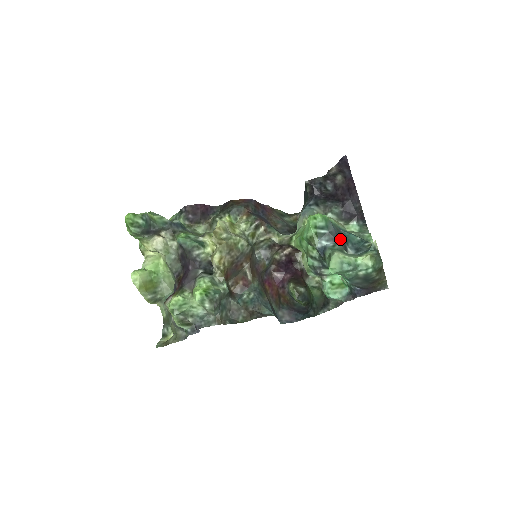
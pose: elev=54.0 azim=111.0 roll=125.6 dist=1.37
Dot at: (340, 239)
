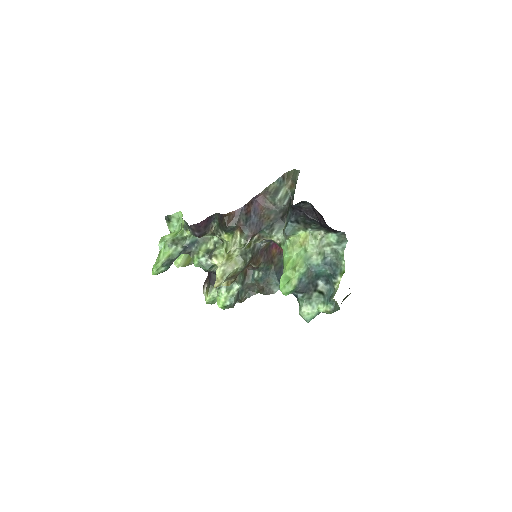
Dot at: (309, 286)
